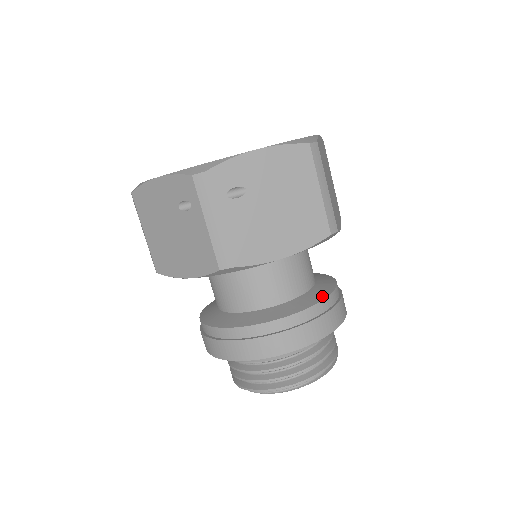
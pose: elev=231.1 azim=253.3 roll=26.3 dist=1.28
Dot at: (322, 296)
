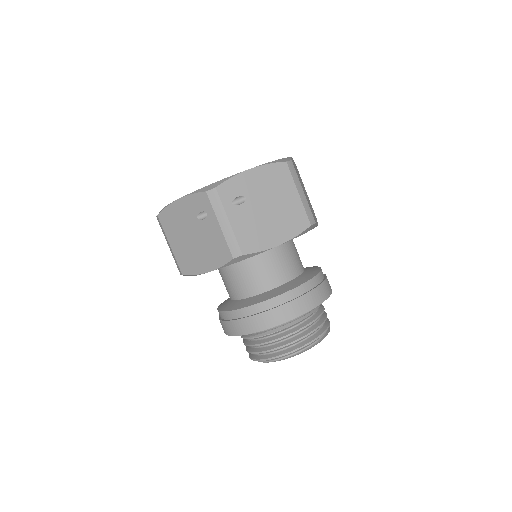
Dot at: (311, 276)
